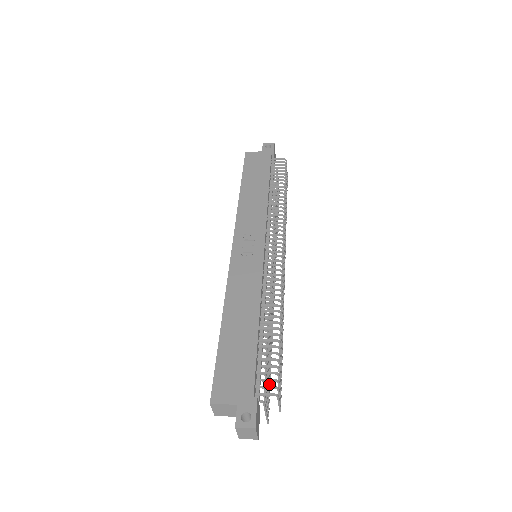
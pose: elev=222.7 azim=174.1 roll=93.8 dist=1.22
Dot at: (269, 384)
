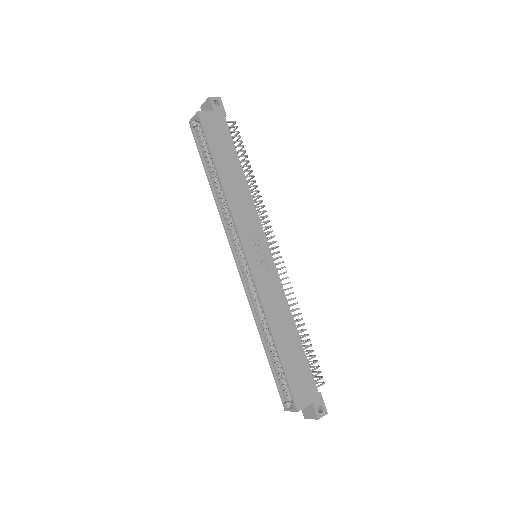
Dot at: occluded
